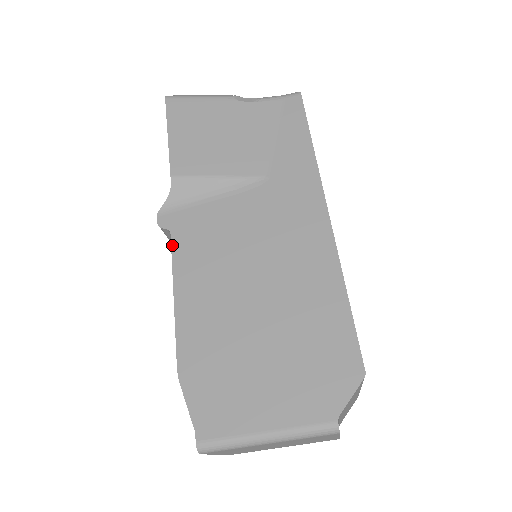
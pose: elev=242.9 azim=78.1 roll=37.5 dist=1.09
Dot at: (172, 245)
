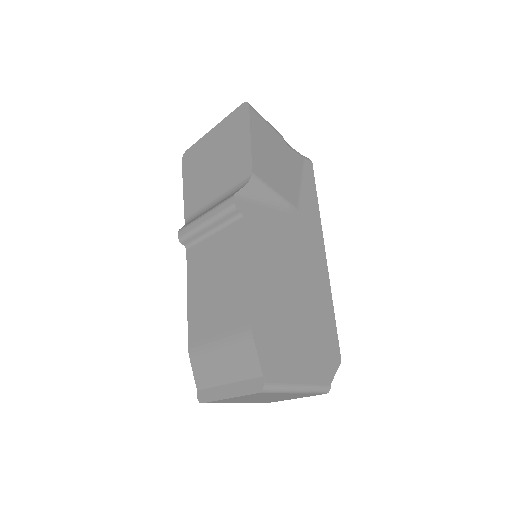
Dot at: (245, 227)
